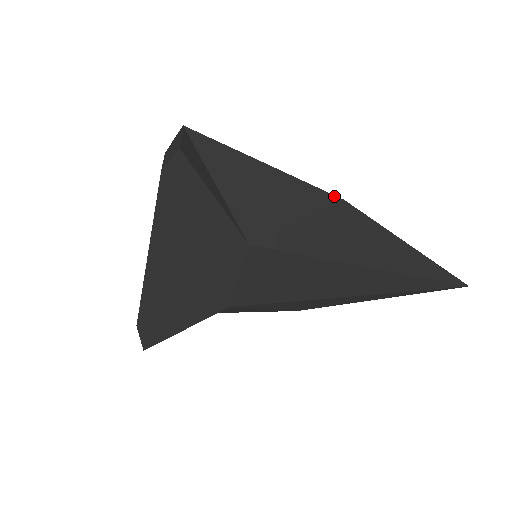
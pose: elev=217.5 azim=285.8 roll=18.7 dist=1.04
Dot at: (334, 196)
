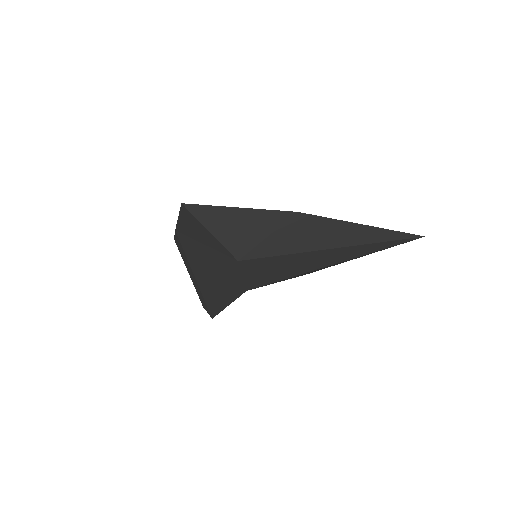
Dot at: (289, 212)
